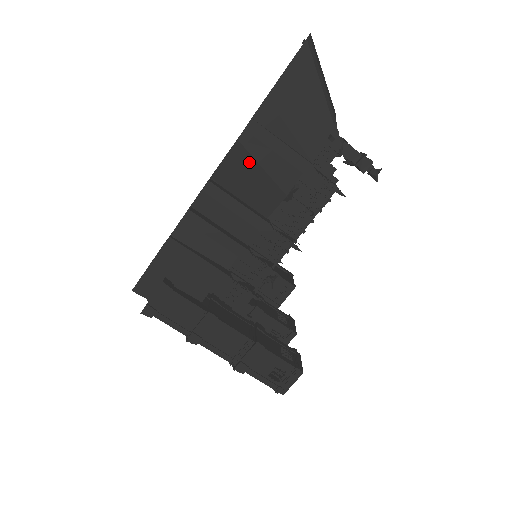
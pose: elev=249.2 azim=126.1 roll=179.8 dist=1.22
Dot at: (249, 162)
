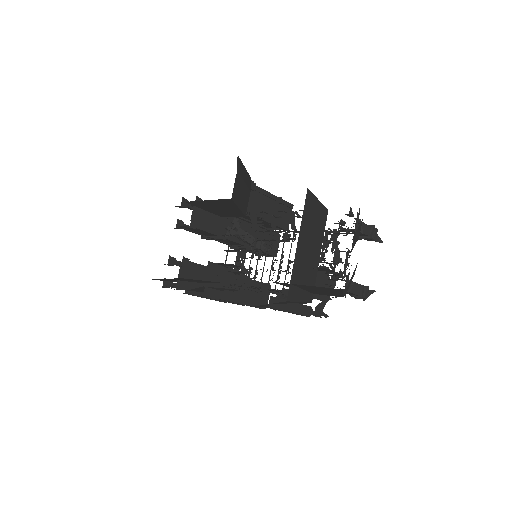
Dot at: occluded
